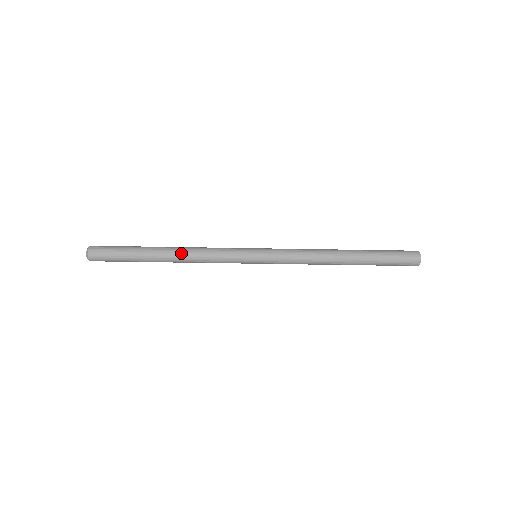
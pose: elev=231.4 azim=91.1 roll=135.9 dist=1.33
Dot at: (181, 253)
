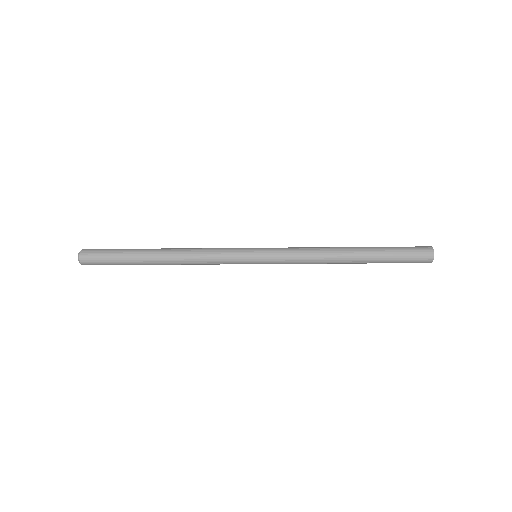
Dot at: (177, 261)
